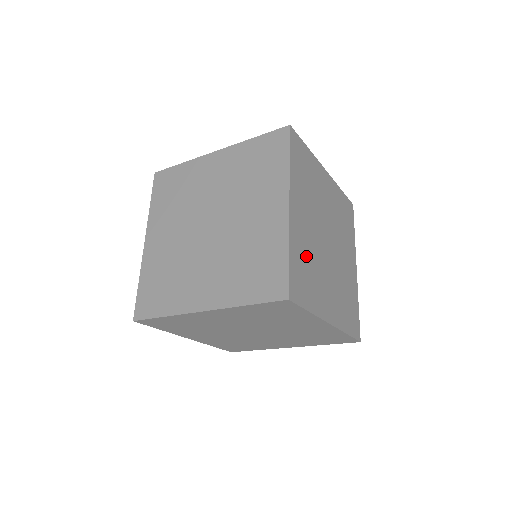
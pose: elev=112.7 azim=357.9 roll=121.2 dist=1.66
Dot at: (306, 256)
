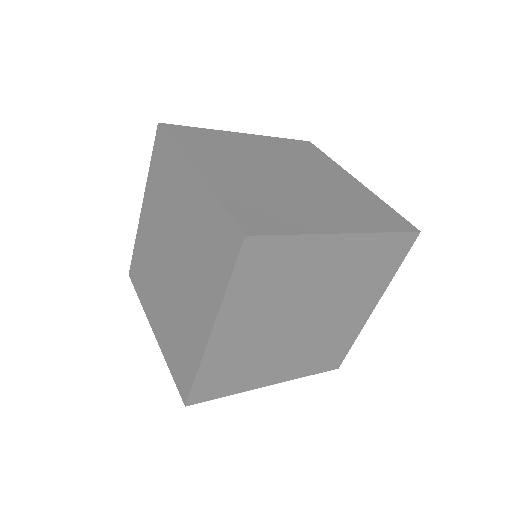
Dot at: (237, 358)
